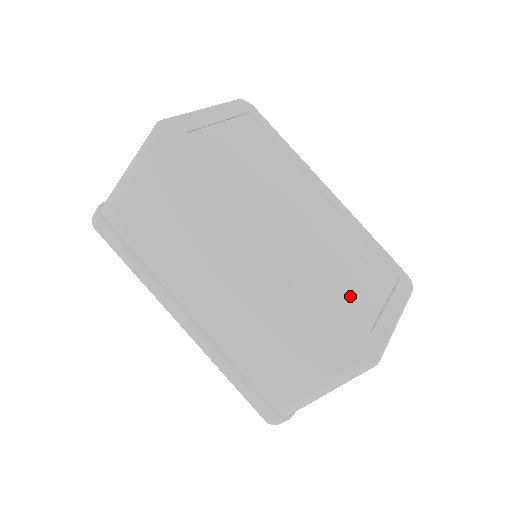
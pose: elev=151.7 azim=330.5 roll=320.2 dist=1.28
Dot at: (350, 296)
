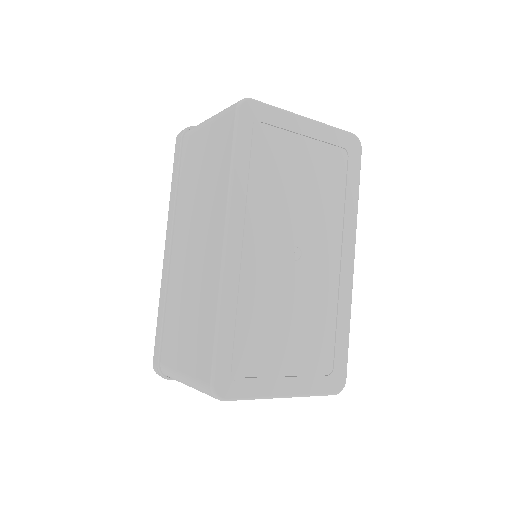
Dot at: (261, 341)
